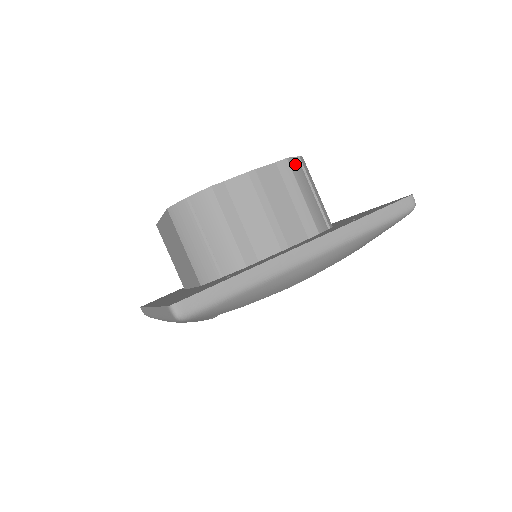
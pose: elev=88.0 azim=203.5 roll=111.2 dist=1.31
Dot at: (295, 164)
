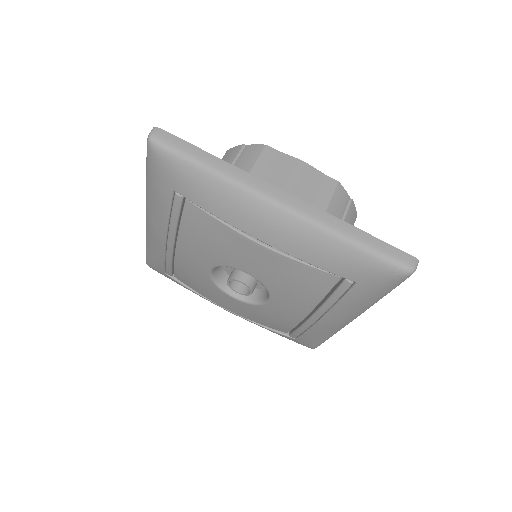
Dot at: (342, 194)
